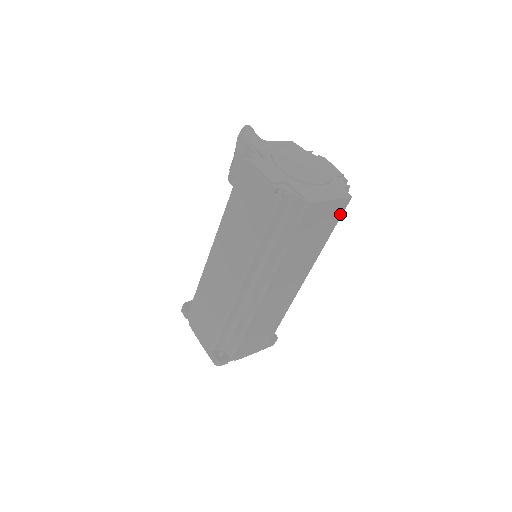
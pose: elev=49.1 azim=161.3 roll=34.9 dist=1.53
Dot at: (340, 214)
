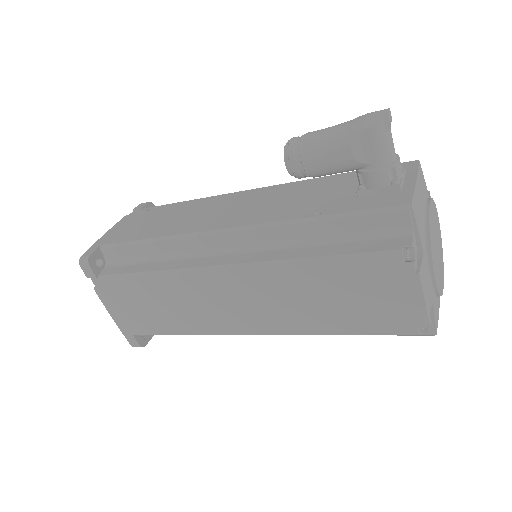
Dot at: occluded
